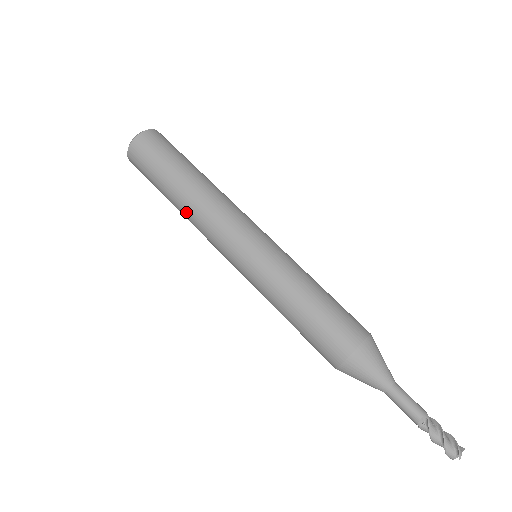
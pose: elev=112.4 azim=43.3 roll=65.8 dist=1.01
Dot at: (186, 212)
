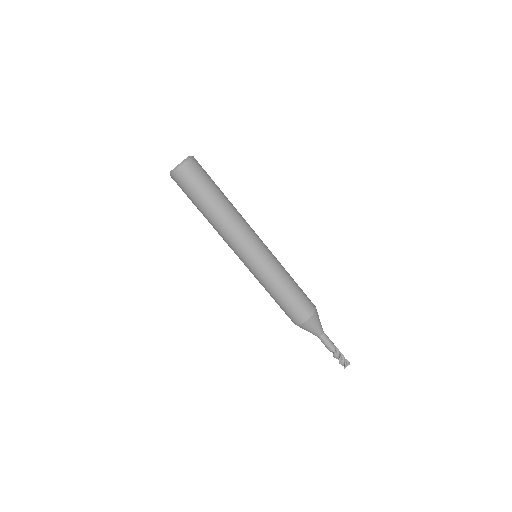
Dot at: occluded
